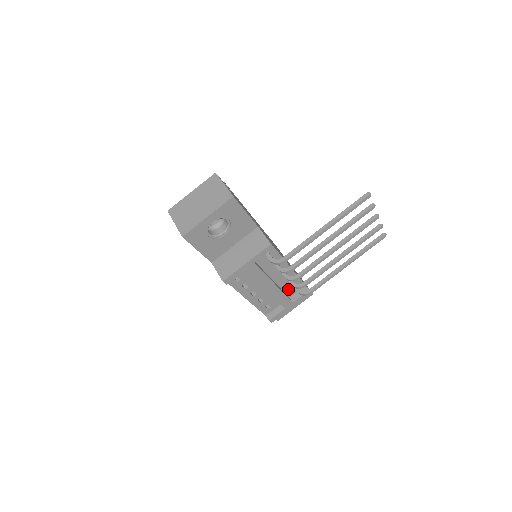
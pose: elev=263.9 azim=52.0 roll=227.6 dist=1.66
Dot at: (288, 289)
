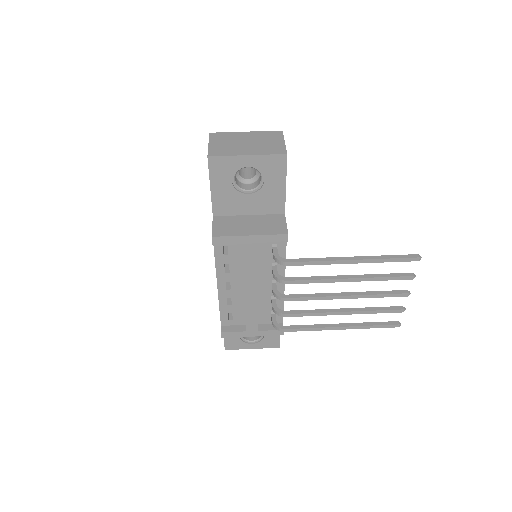
Dot at: (264, 312)
